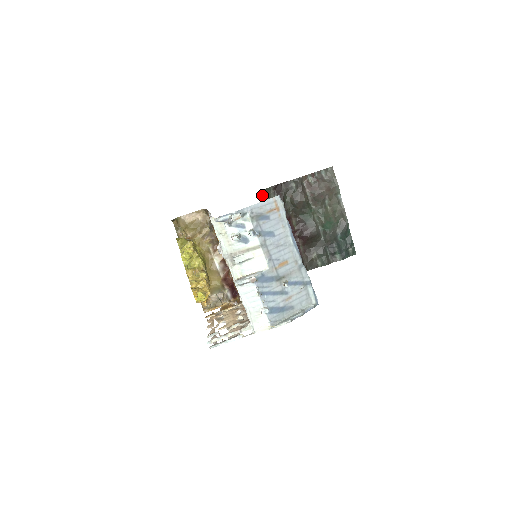
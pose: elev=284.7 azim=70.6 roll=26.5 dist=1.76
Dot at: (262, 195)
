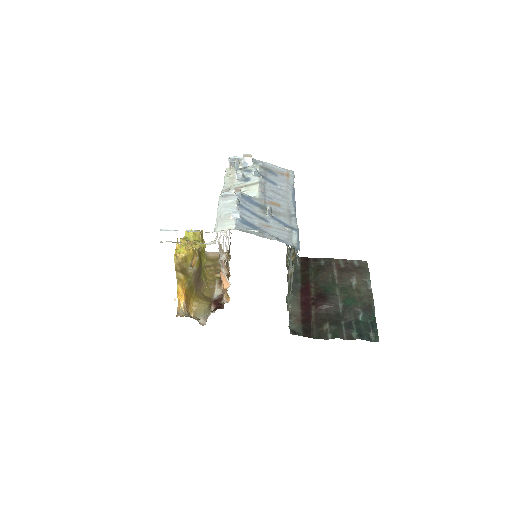
Dot at: occluded
